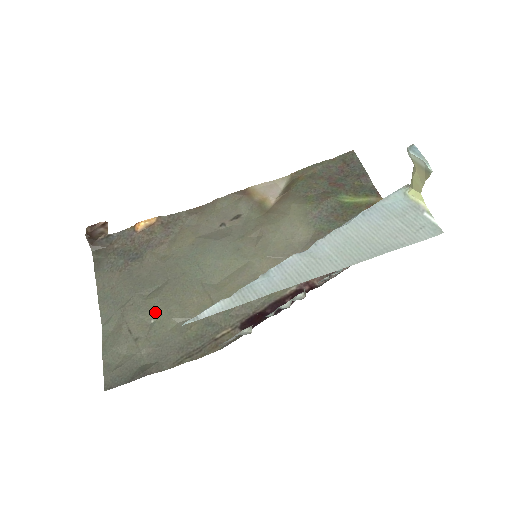
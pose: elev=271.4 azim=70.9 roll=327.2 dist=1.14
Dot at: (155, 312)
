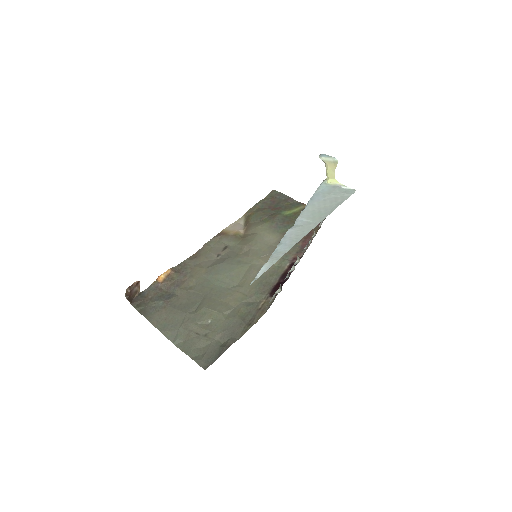
Dot at: (208, 316)
